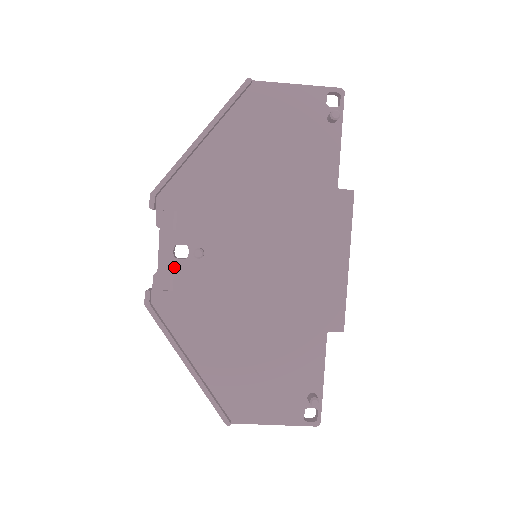
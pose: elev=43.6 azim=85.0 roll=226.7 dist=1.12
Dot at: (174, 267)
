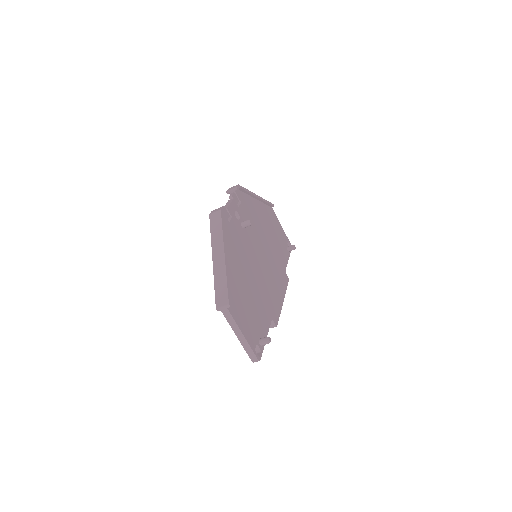
Dot at: (233, 216)
